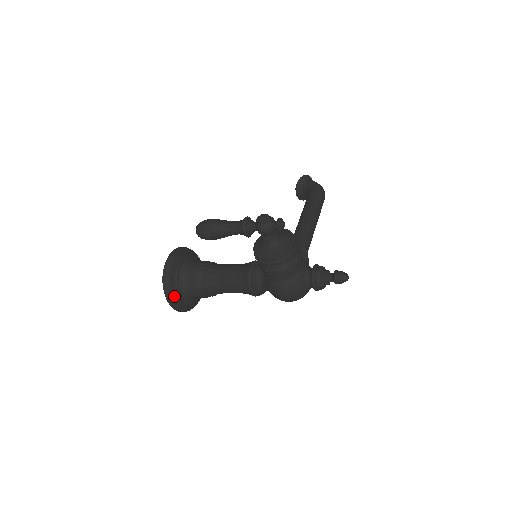
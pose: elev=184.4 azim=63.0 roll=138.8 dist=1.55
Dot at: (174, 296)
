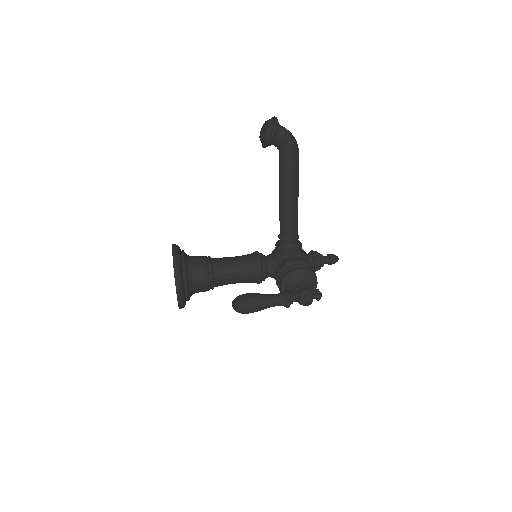
Dot at: occluded
